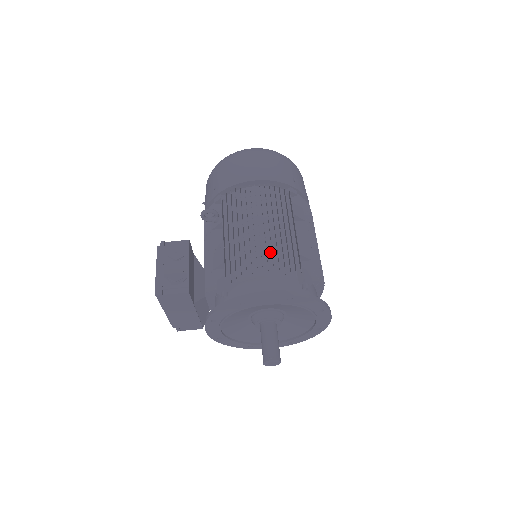
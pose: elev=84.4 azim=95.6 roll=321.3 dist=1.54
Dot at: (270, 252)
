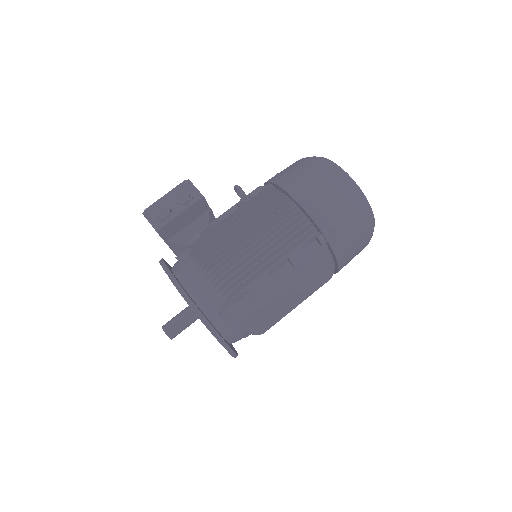
Dot at: (231, 265)
